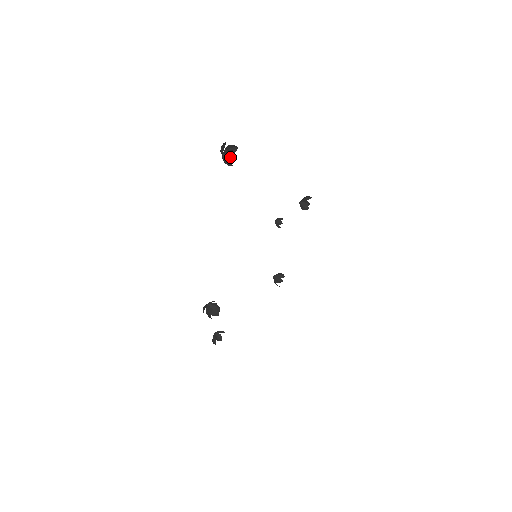
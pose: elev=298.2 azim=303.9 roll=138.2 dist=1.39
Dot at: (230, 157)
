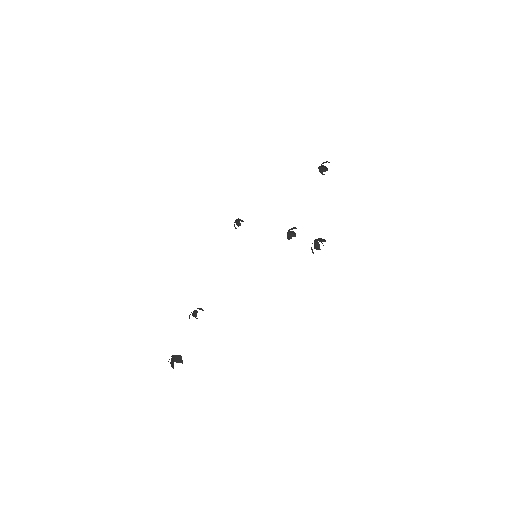
Dot at: (179, 357)
